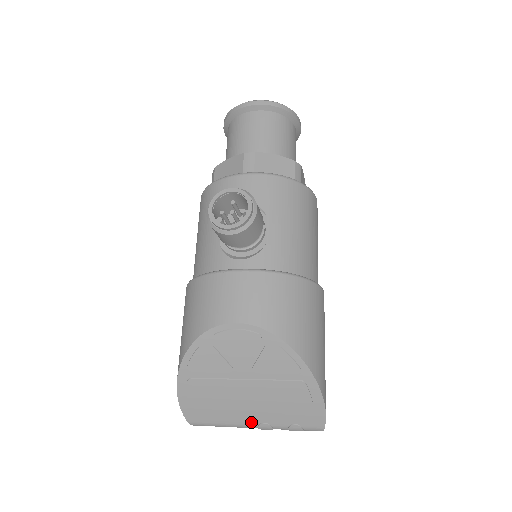
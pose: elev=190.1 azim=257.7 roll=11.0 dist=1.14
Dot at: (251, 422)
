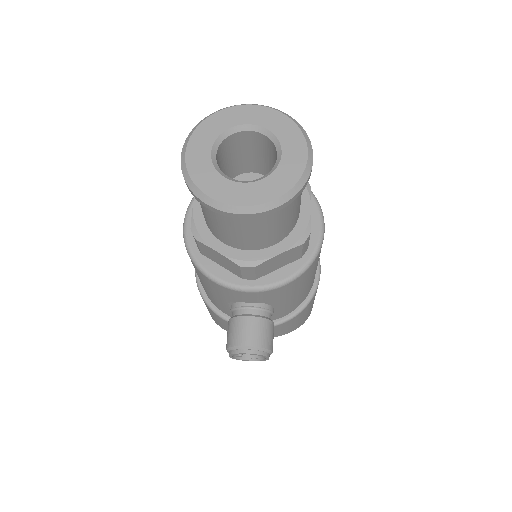
Dot at: occluded
